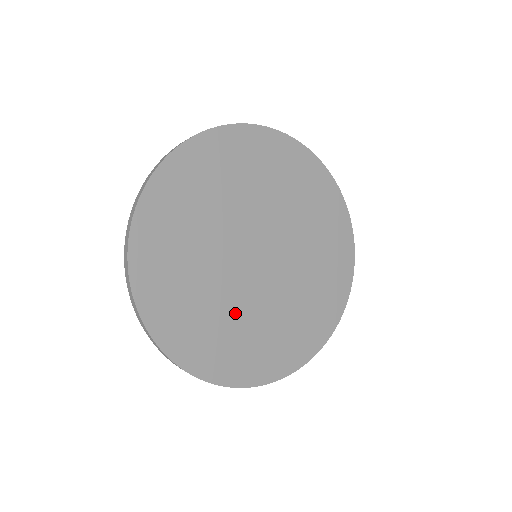
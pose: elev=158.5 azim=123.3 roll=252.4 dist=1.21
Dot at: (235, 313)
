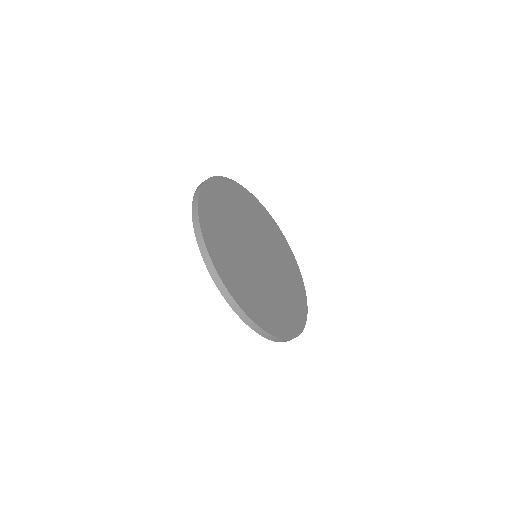
Dot at: (254, 281)
